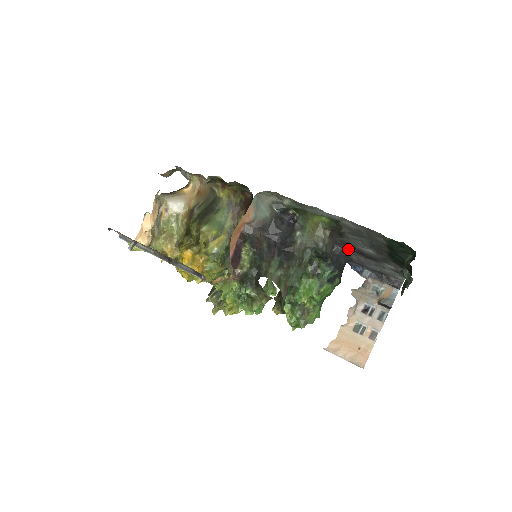
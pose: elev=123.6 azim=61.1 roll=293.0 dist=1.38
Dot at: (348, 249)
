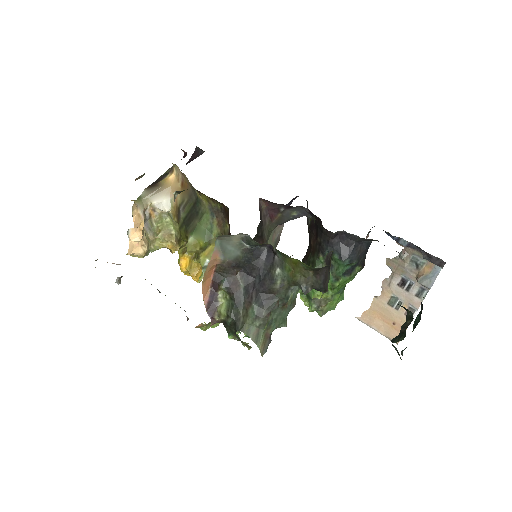
Dot at: occluded
